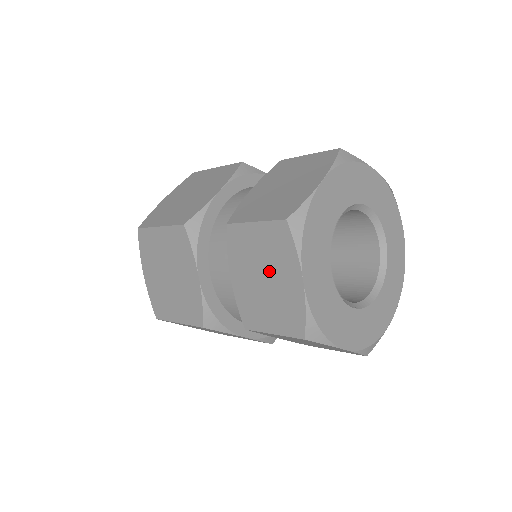
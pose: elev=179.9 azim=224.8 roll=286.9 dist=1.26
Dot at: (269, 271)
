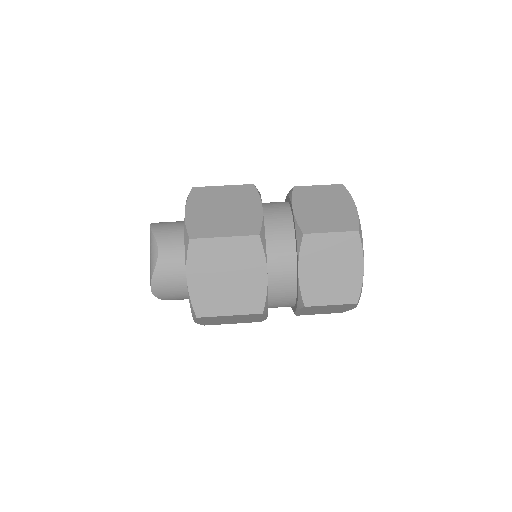
Dot at: (337, 264)
